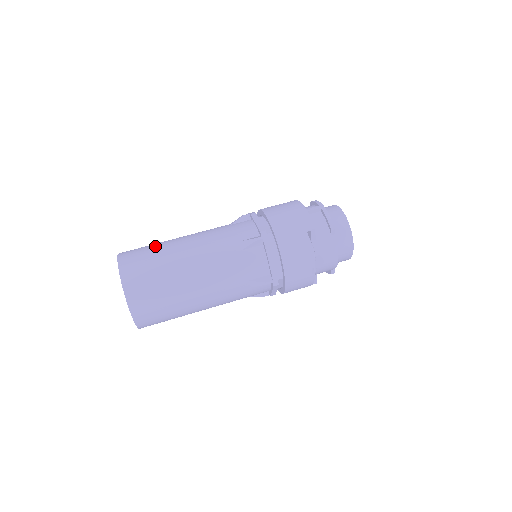
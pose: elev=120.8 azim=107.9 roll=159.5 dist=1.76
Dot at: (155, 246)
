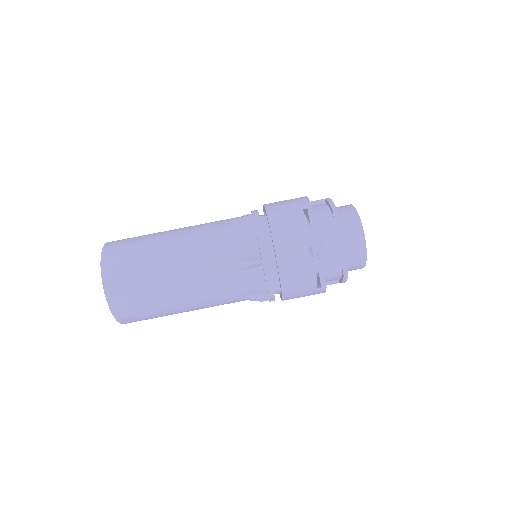
Dot at: occluded
